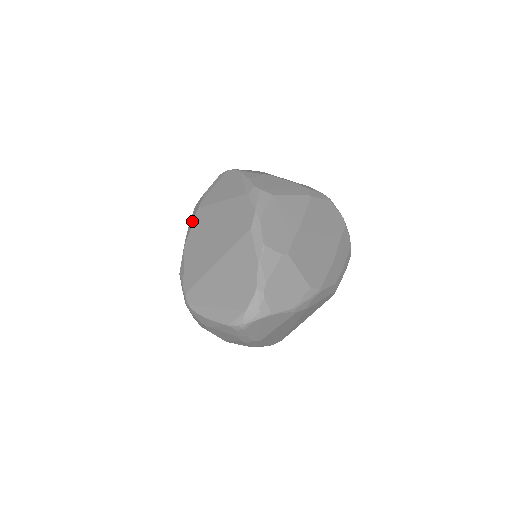
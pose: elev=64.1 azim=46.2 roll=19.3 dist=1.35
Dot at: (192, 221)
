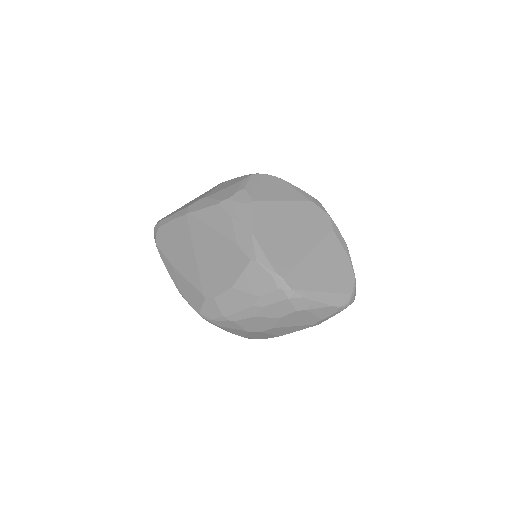
Dot at: (248, 212)
